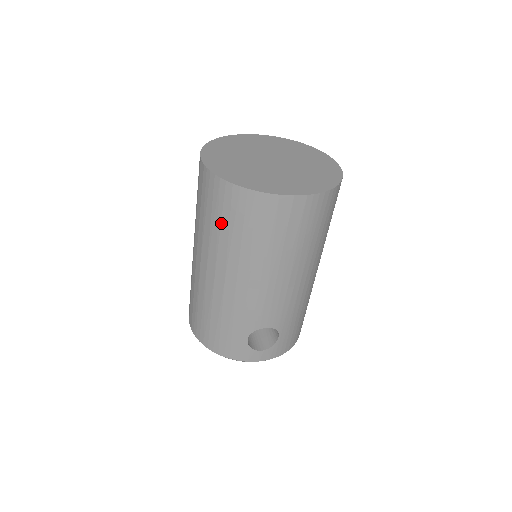
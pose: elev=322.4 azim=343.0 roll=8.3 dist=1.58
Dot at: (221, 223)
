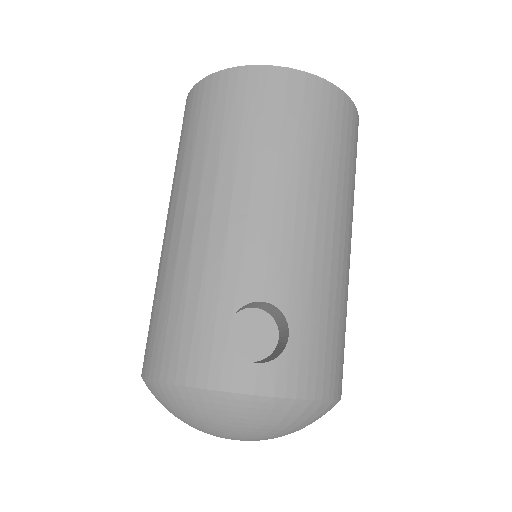
Dot at: (197, 132)
